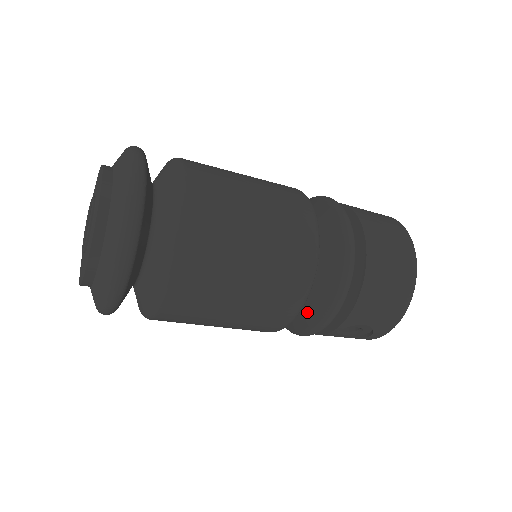
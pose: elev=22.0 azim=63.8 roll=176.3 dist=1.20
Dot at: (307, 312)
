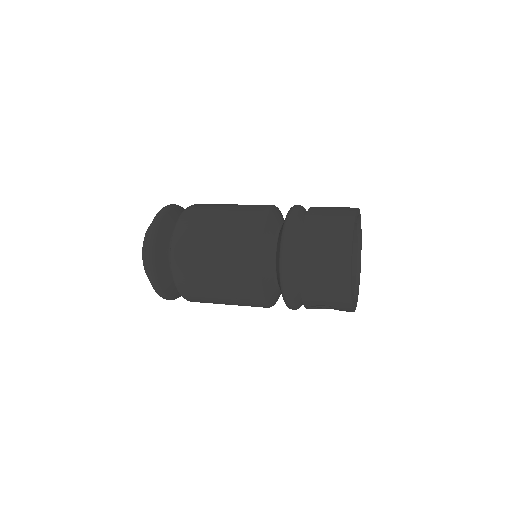
Dot at: occluded
